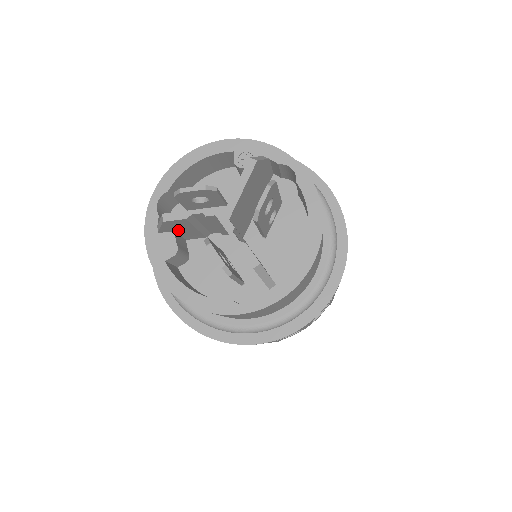
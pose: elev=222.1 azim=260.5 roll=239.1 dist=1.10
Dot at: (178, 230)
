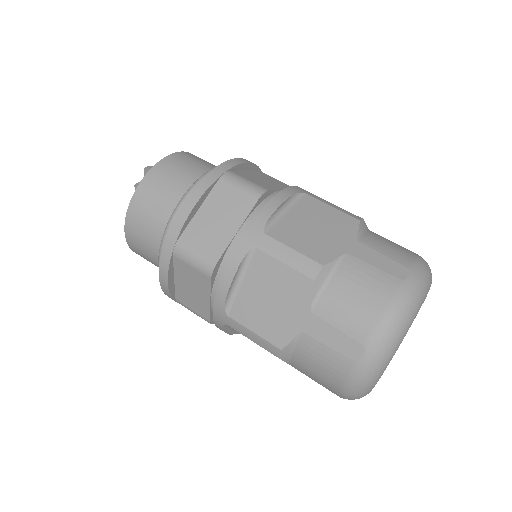
Dot at: occluded
